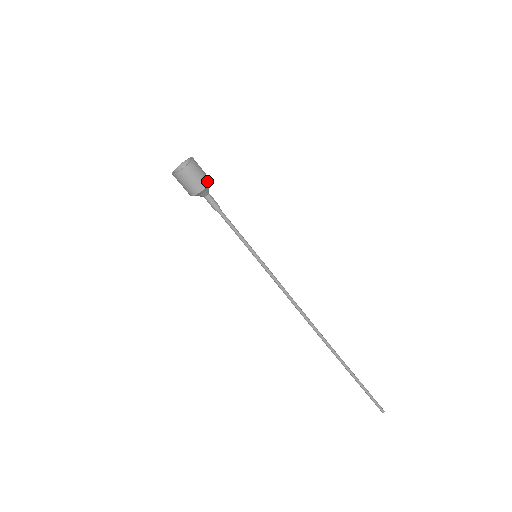
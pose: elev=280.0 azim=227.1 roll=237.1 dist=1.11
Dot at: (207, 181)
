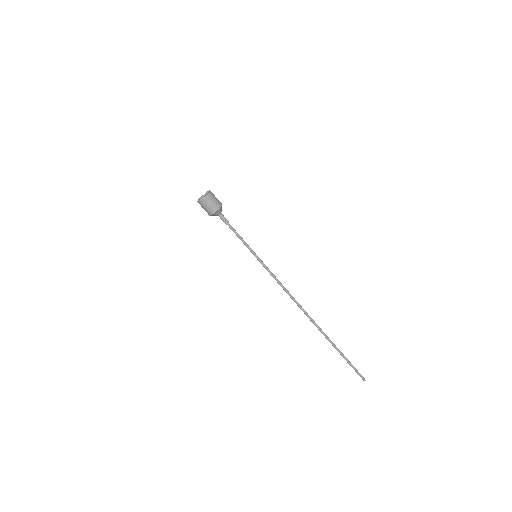
Dot at: (219, 206)
